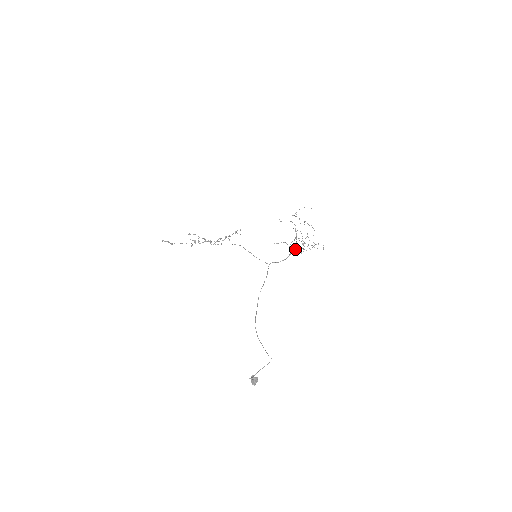
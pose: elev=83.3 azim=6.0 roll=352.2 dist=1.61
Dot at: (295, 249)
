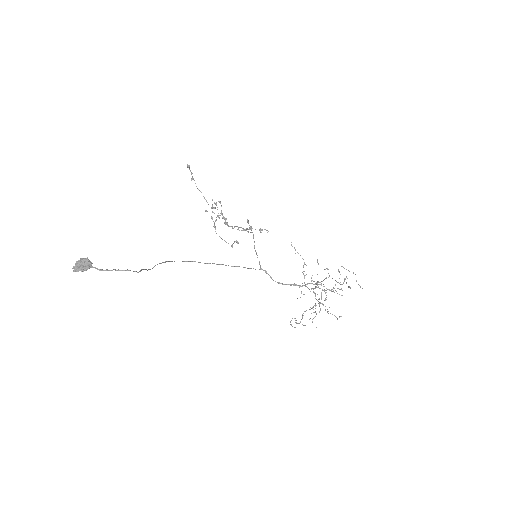
Dot at: occluded
